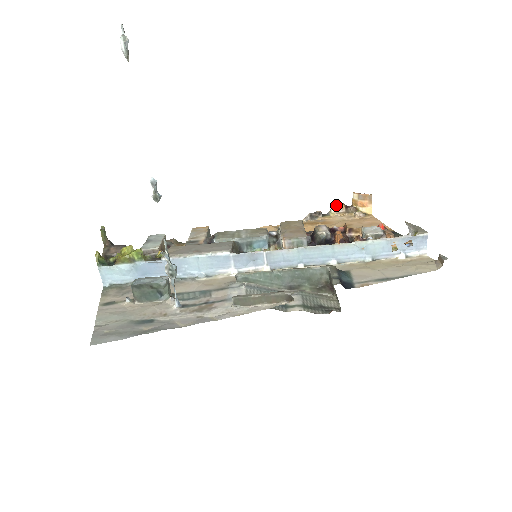
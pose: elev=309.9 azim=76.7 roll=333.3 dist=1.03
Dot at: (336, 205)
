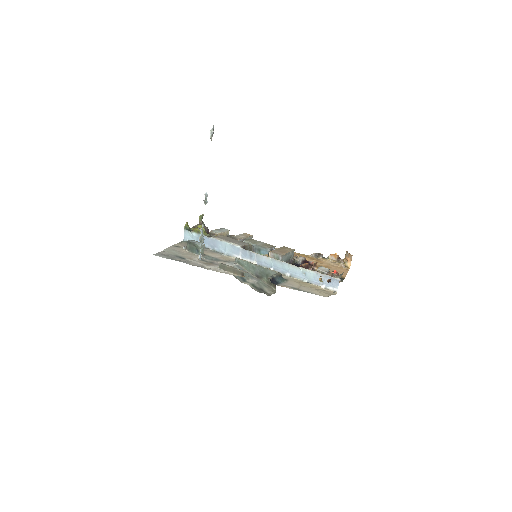
Dot at: (333, 254)
